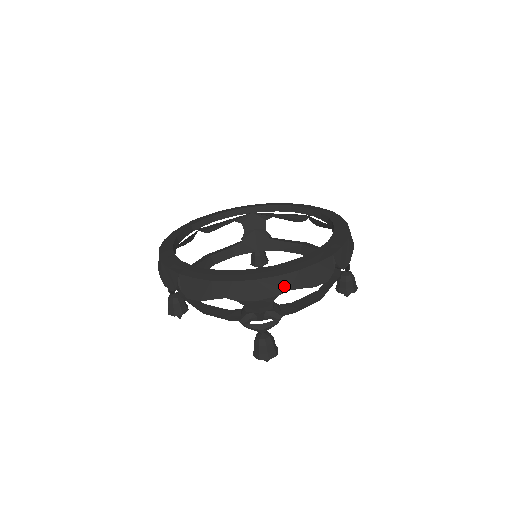
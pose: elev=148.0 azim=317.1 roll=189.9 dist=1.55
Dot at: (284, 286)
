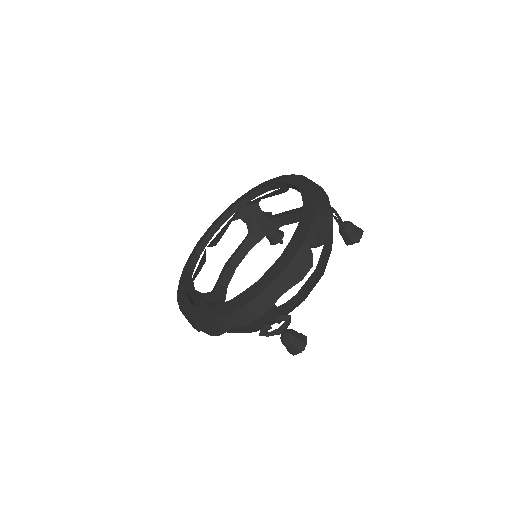
Dot at: (273, 296)
